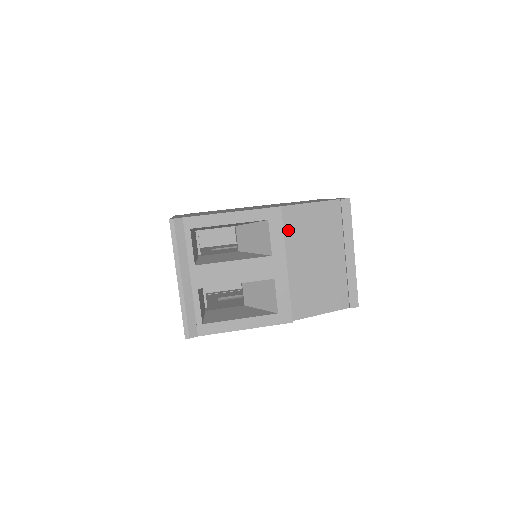
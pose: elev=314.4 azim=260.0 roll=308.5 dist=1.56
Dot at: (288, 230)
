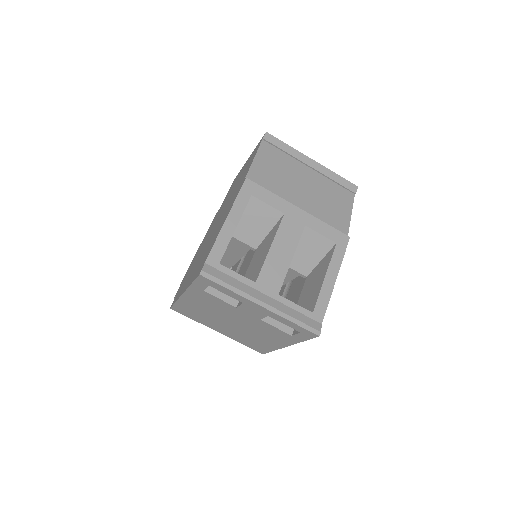
Dot at: (268, 189)
